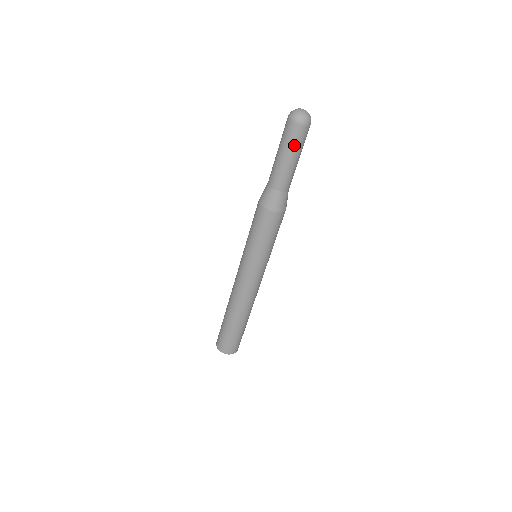
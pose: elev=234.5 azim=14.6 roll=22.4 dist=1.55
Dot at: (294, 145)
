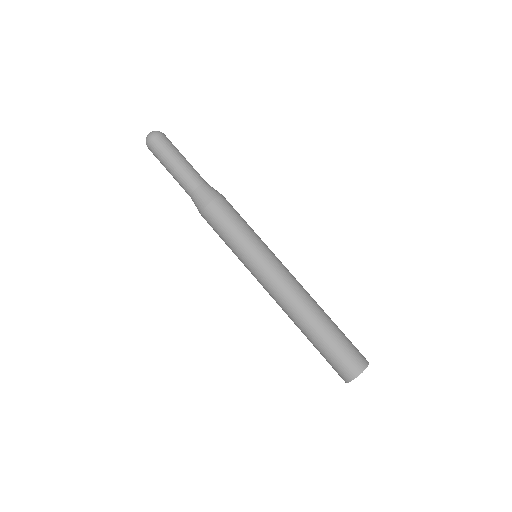
Dot at: (161, 157)
